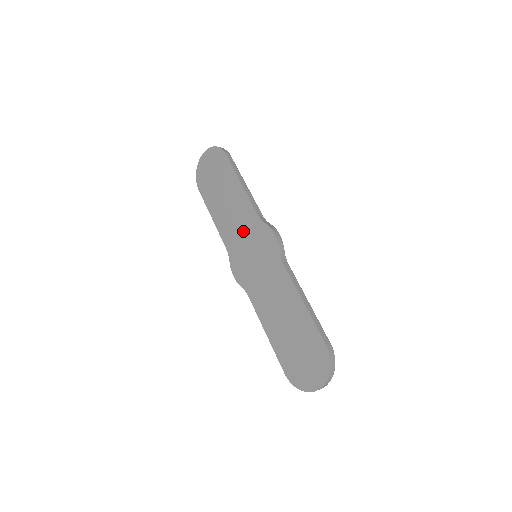
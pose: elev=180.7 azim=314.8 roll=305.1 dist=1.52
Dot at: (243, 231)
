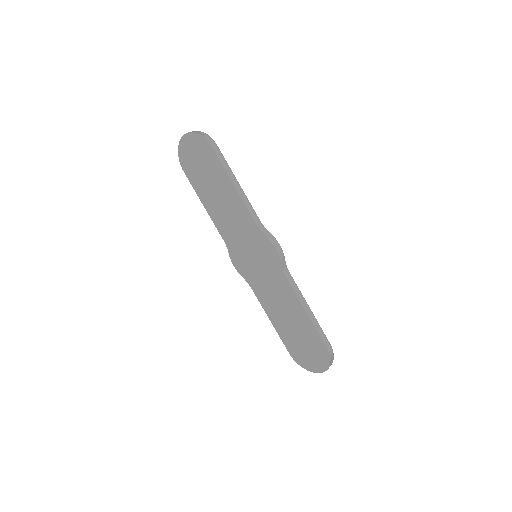
Dot at: (241, 232)
